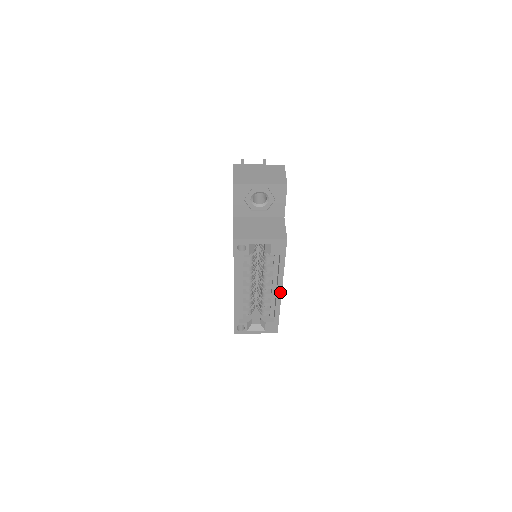
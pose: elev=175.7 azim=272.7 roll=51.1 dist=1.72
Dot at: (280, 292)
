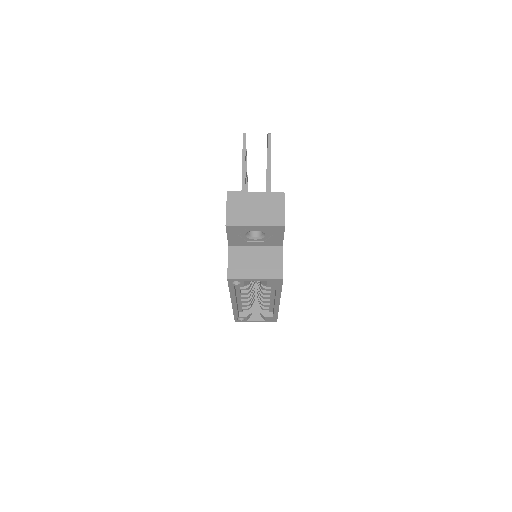
Dot at: (278, 304)
